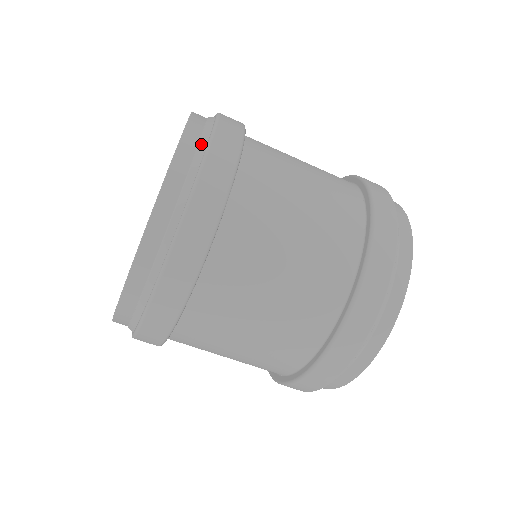
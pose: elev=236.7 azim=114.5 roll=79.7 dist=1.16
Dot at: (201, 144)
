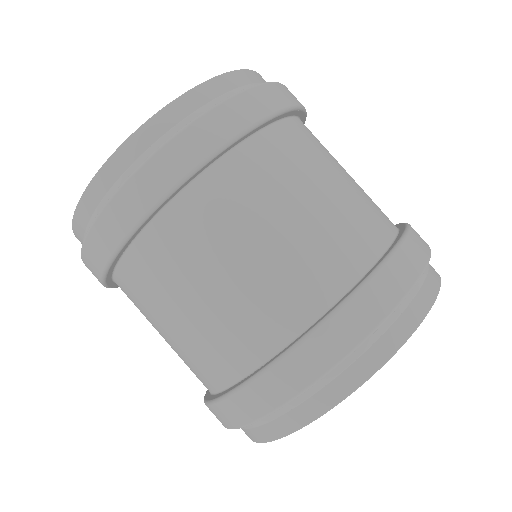
Dot at: occluded
